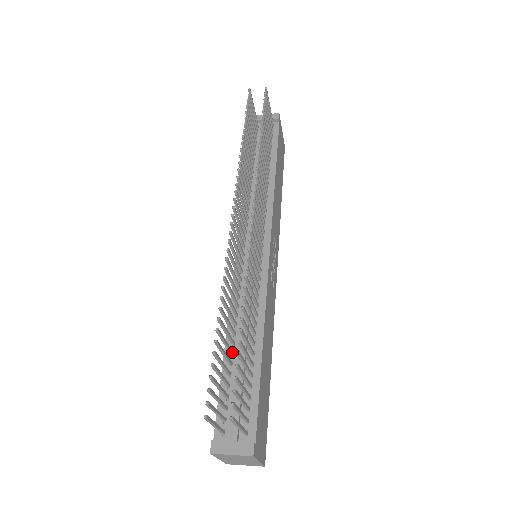
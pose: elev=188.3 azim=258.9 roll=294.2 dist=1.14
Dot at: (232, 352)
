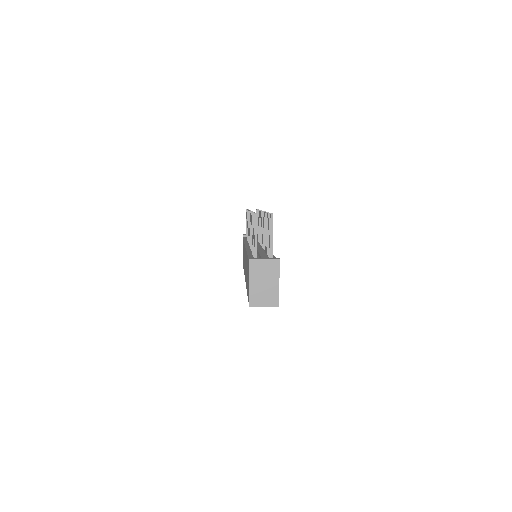
Dot at: occluded
